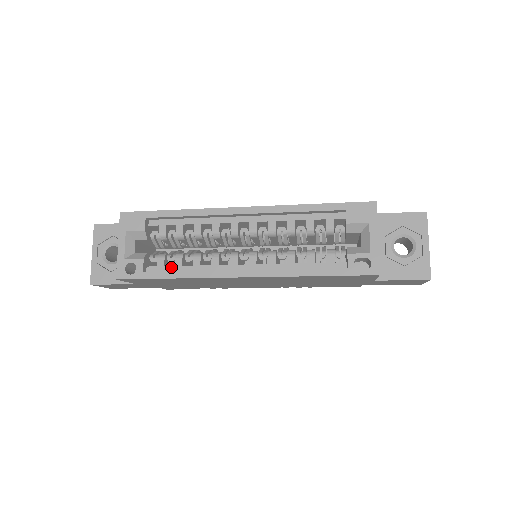
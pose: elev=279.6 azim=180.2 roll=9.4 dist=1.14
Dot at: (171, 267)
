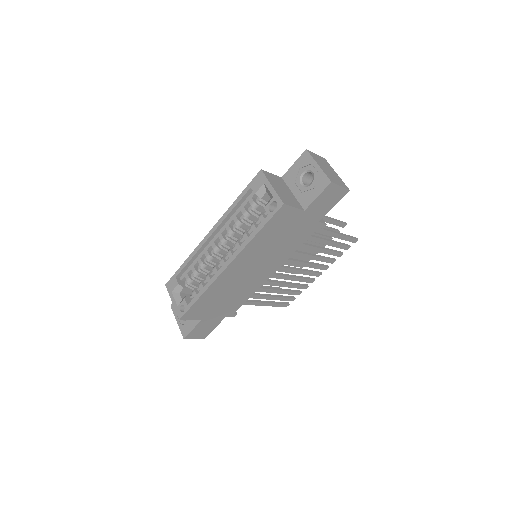
Dot at: occluded
